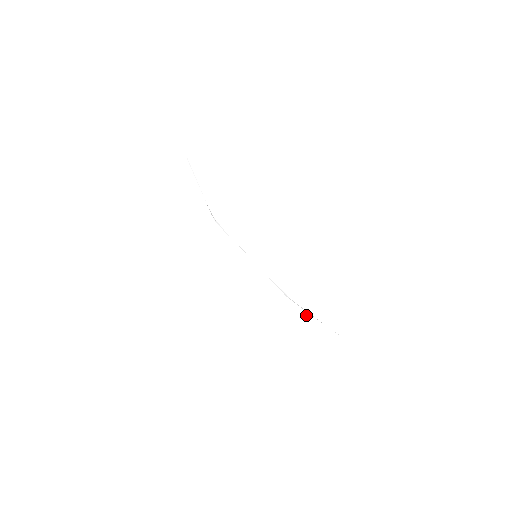
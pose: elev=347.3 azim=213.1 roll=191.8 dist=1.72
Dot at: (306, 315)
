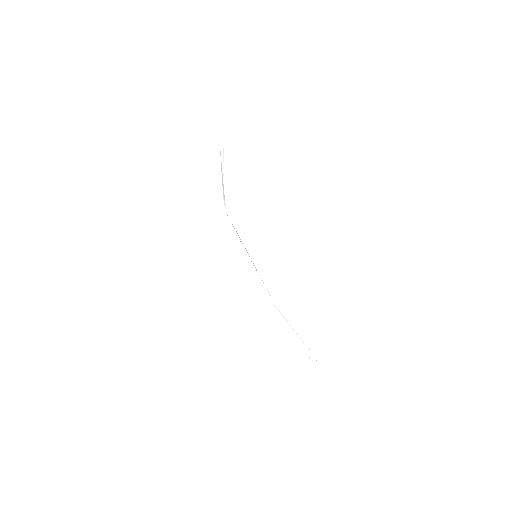
Dot at: (285, 325)
